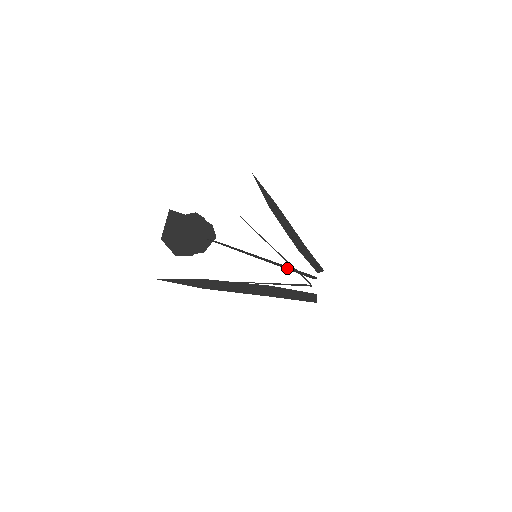
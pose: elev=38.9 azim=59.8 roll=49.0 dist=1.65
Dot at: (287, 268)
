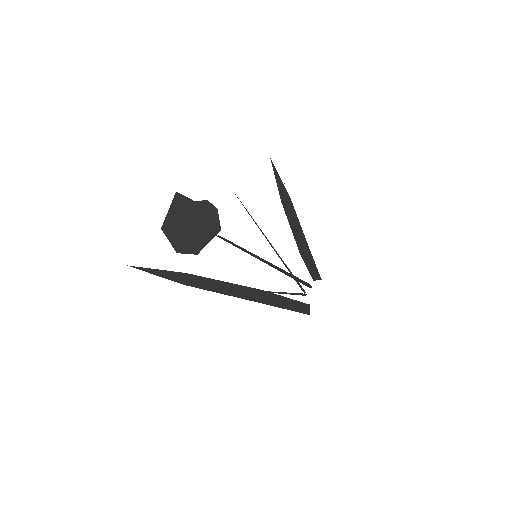
Dot at: (289, 275)
